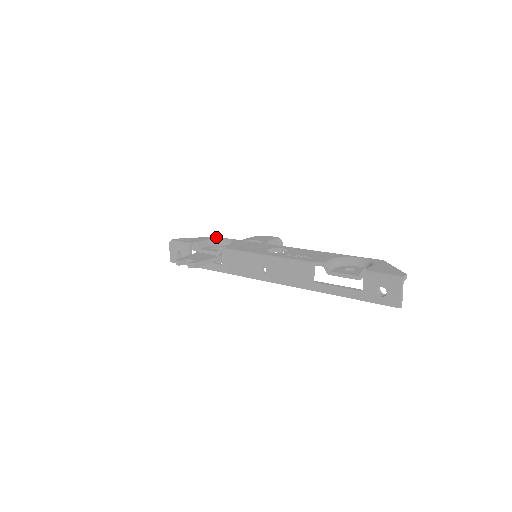
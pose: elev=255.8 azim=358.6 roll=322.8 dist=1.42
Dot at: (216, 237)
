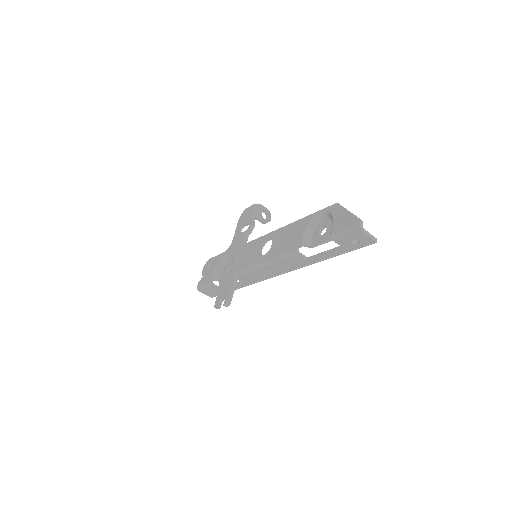
Dot at: (219, 257)
